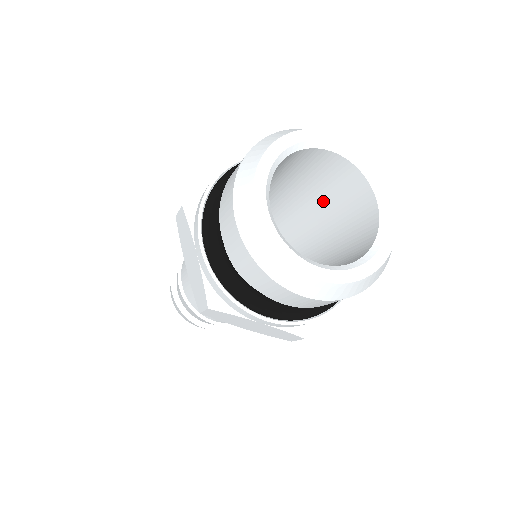
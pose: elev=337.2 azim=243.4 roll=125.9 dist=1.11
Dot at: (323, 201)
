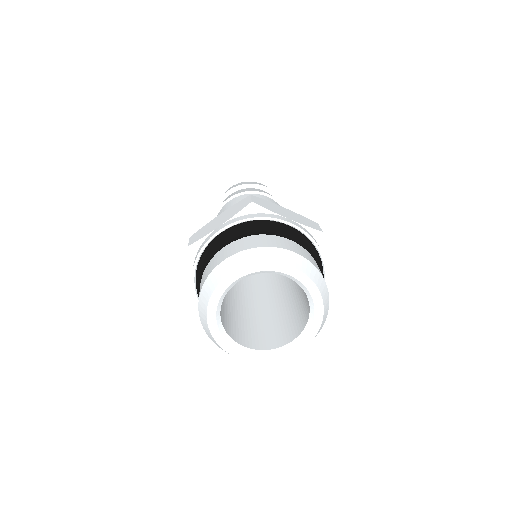
Dot at: occluded
